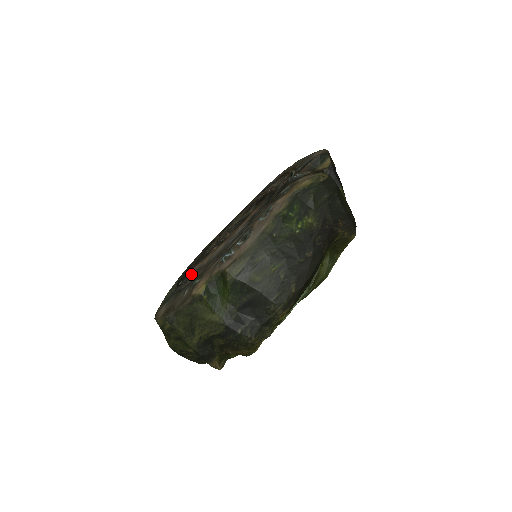
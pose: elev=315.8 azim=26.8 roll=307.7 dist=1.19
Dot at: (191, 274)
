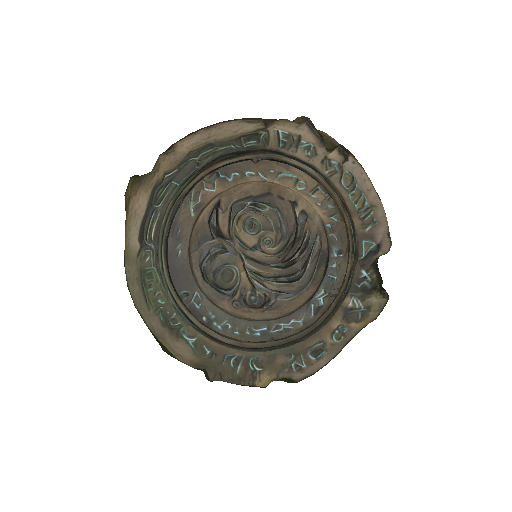
Dot at: (208, 300)
